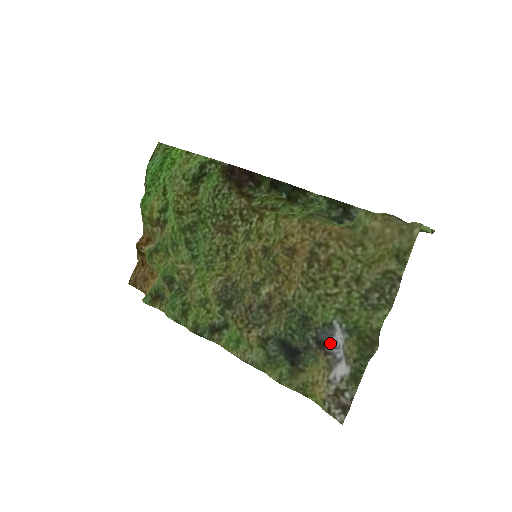
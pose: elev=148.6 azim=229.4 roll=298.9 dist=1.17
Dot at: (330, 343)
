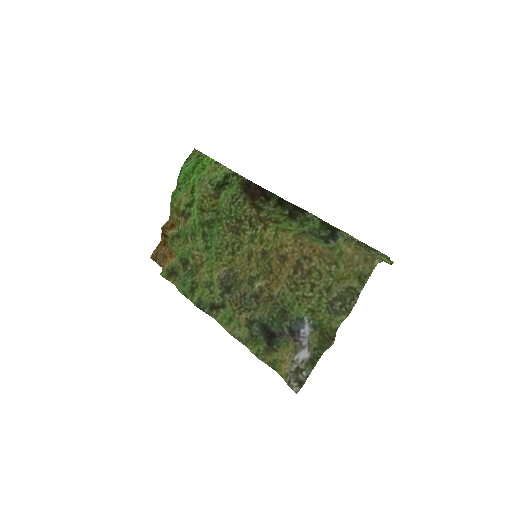
Dot at: (299, 333)
